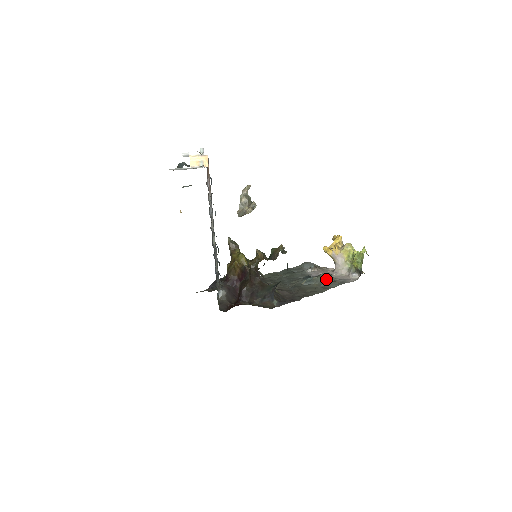
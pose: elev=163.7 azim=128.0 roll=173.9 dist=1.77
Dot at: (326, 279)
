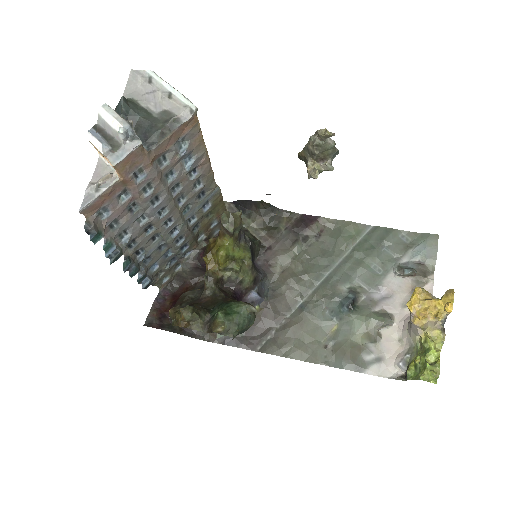
Dot at: (358, 334)
